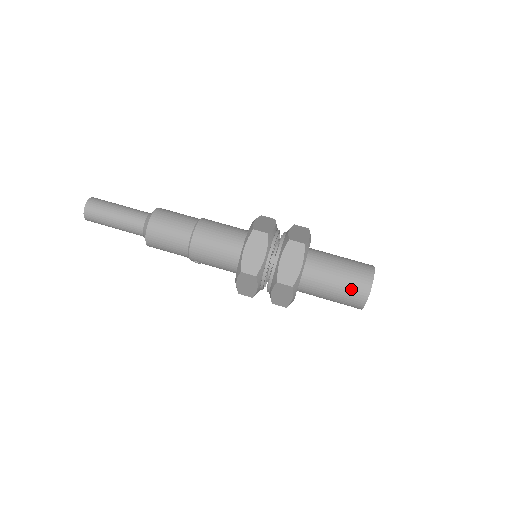
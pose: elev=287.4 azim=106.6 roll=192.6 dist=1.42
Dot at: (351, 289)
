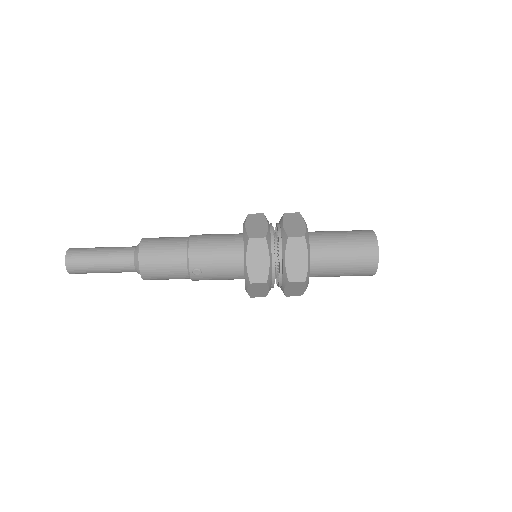
Dot at: (358, 240)
